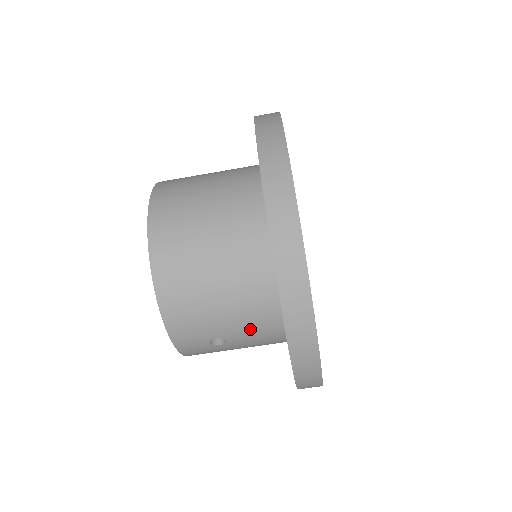
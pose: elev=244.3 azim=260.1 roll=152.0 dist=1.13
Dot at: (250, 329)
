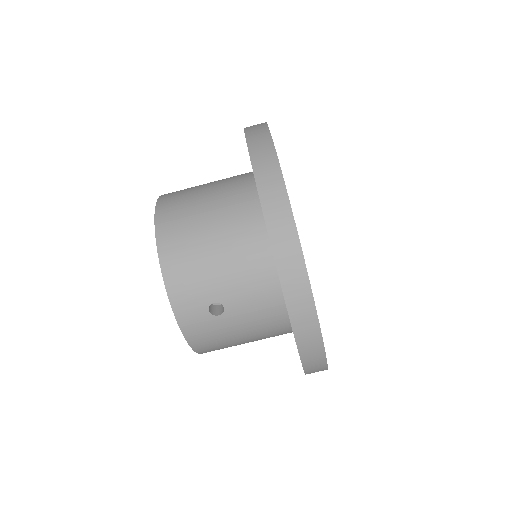
Dot at: (246, 288)
